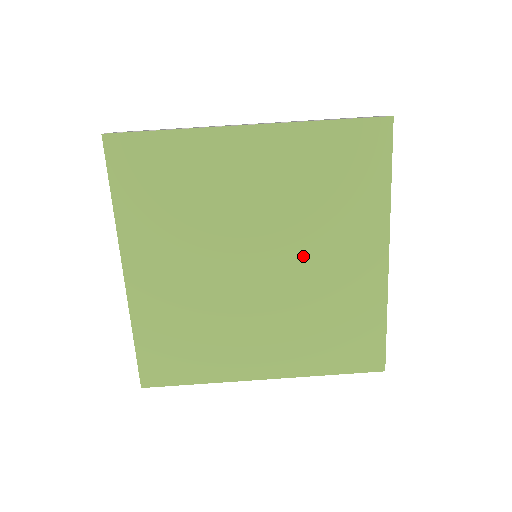
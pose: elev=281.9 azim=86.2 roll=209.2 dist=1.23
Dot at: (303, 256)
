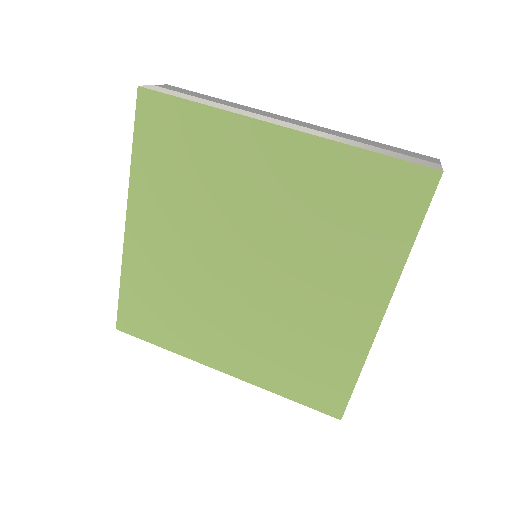
Dot at: (295, 278)
